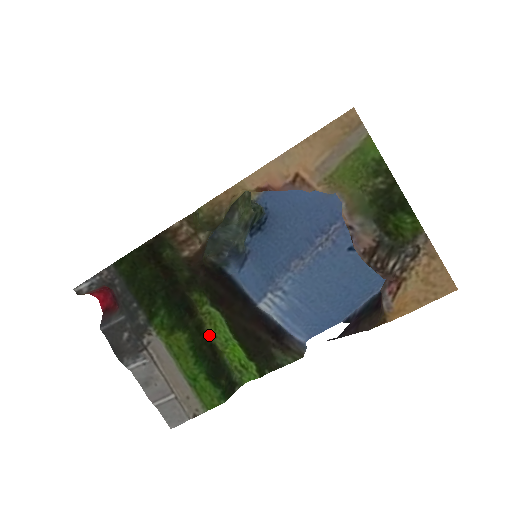
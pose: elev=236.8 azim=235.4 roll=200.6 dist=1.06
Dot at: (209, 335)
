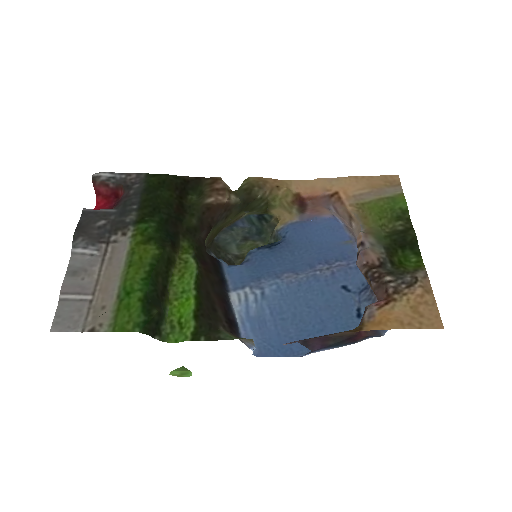
Dot at: (170, 278)
